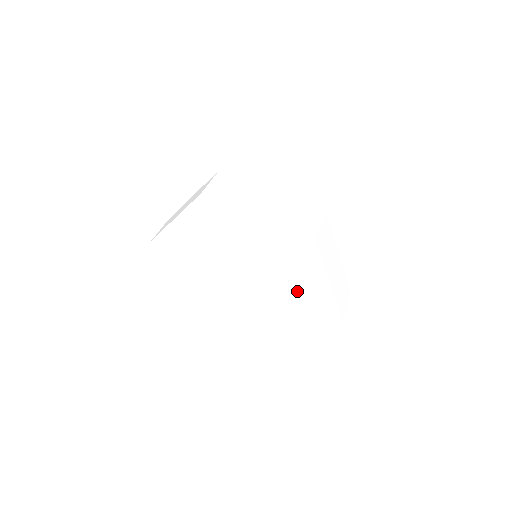
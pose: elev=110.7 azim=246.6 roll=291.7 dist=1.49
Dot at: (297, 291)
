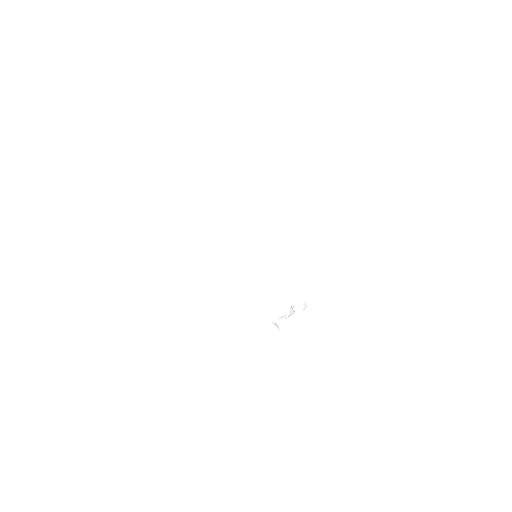
Dot at: (271, 249)
